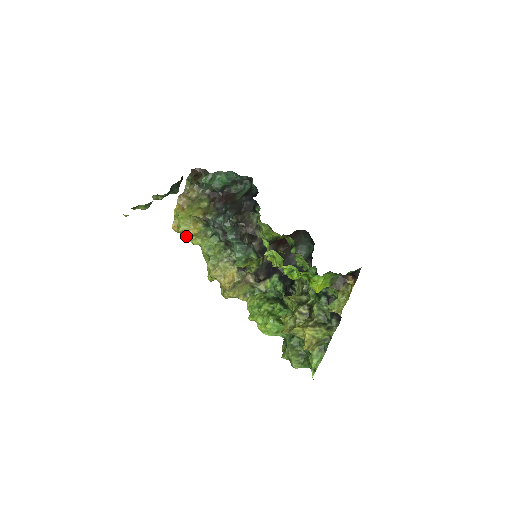
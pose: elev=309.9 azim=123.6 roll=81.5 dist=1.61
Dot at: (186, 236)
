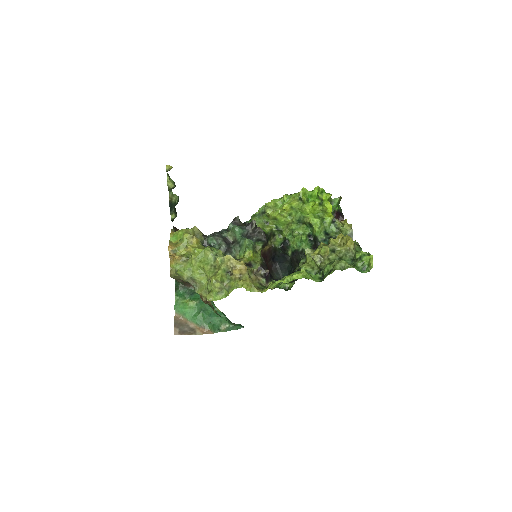
Dot at: (186, 248)
